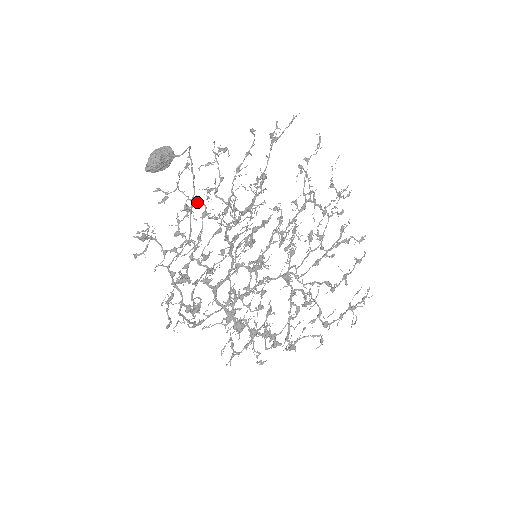
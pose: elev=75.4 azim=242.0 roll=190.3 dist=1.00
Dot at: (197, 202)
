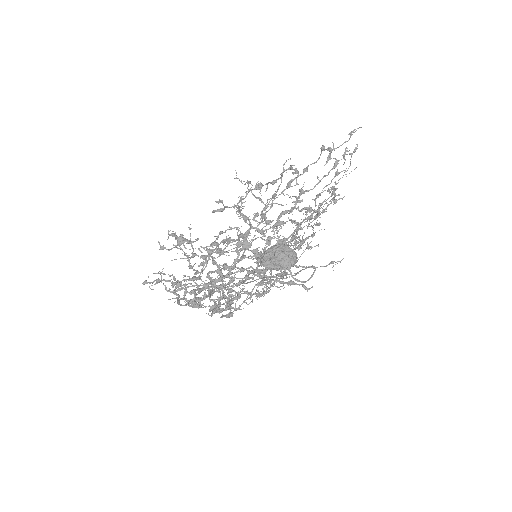
Dot at: (246, 219)
